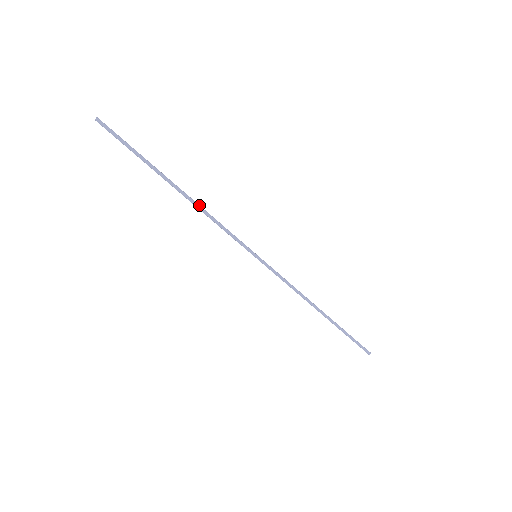
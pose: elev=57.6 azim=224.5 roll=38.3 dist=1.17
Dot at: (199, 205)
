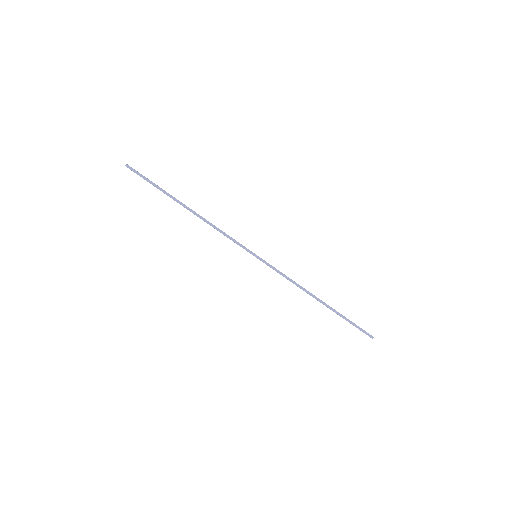
Dot at: (205, 220)
